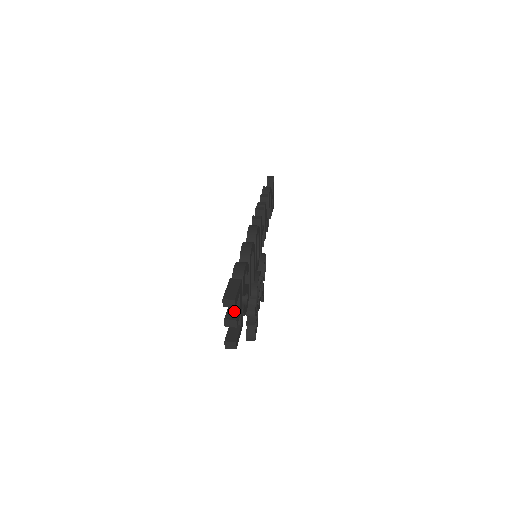
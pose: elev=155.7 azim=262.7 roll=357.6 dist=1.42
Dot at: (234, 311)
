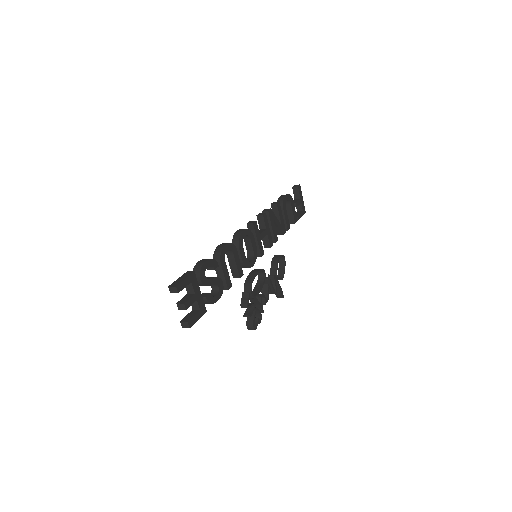
Dot at: (188, 297)
